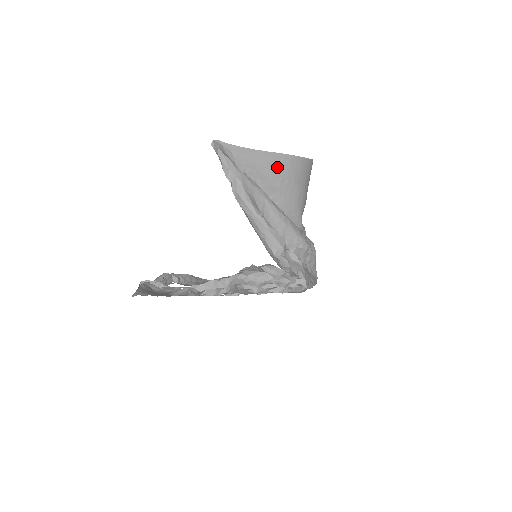
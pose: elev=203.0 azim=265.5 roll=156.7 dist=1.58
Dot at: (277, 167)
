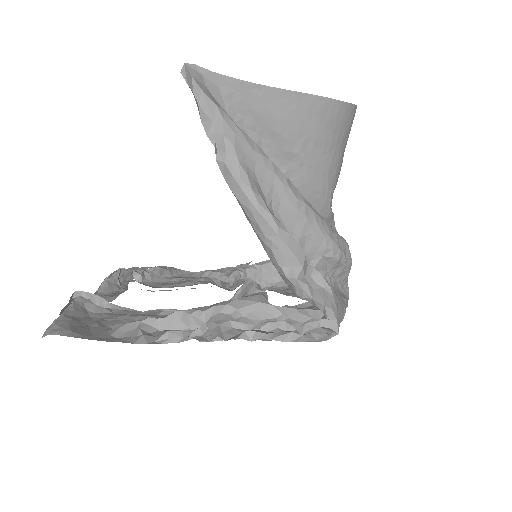
Dot at: (298, 118)
